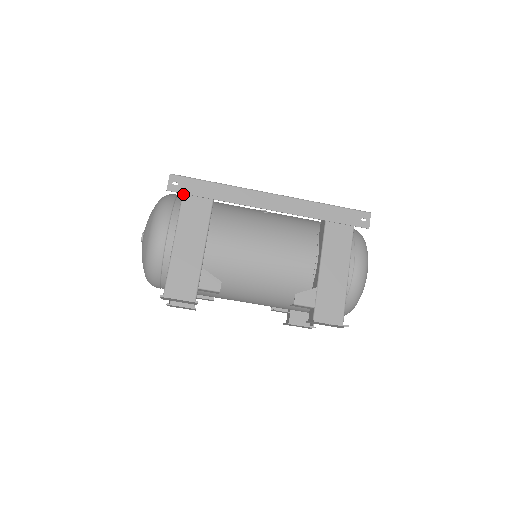
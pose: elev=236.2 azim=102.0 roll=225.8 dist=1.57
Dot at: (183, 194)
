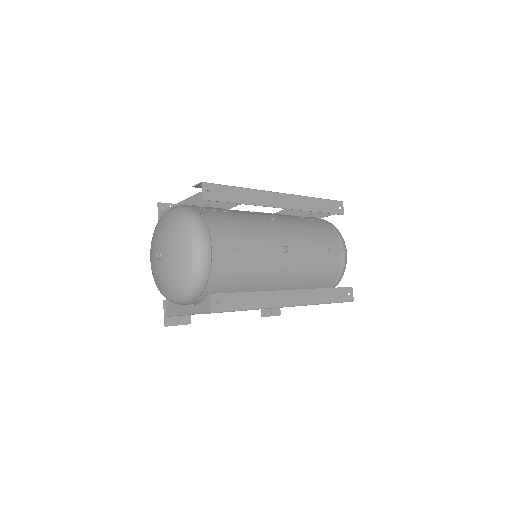
Dot at: occluded
